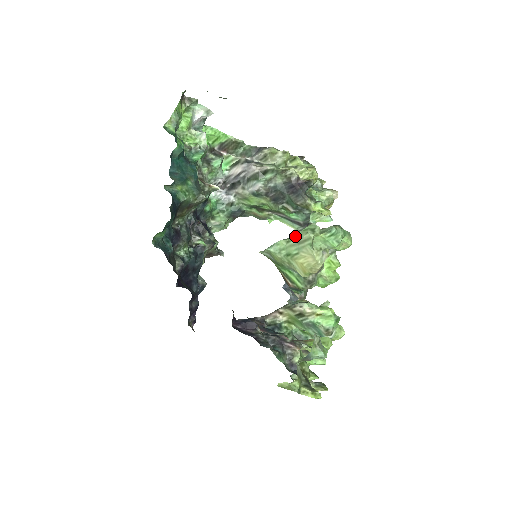
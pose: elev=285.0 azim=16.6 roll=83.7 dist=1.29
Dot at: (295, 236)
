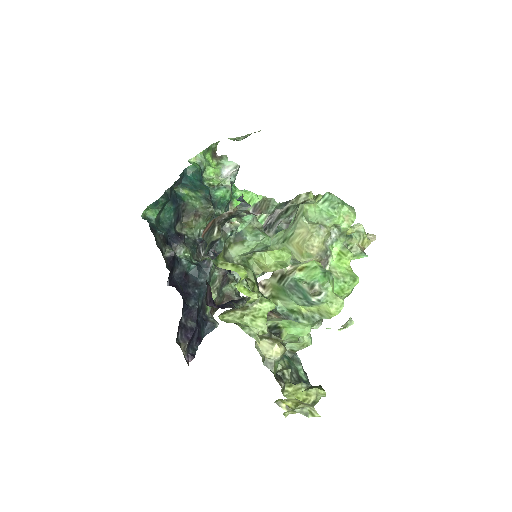
Dot at: (292, 220)
